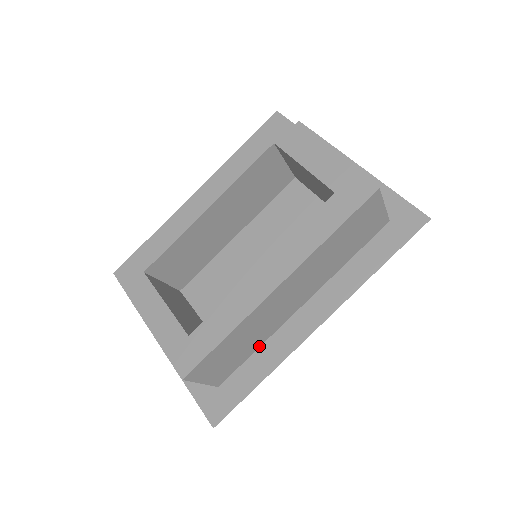
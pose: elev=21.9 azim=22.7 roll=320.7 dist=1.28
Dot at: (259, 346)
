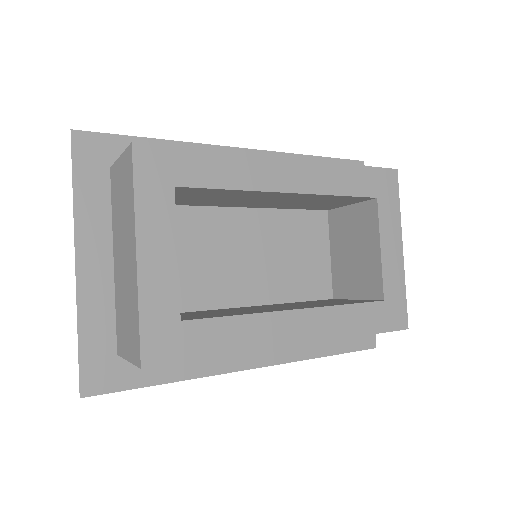
Dot at: occluded
